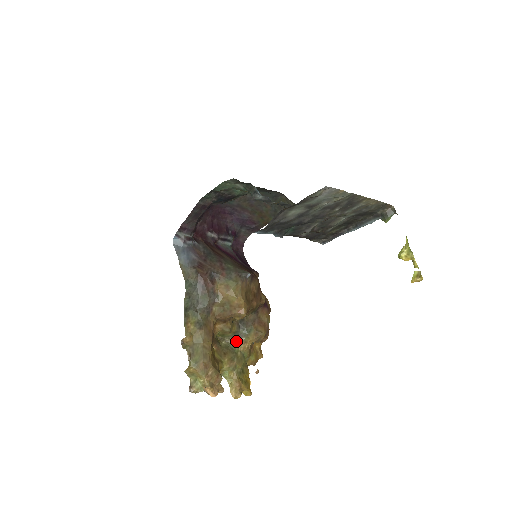
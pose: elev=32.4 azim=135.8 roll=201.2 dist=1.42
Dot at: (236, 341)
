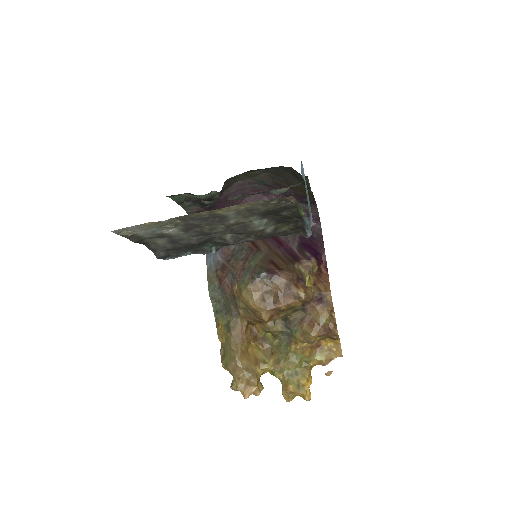
Dot at: (287, 340)
